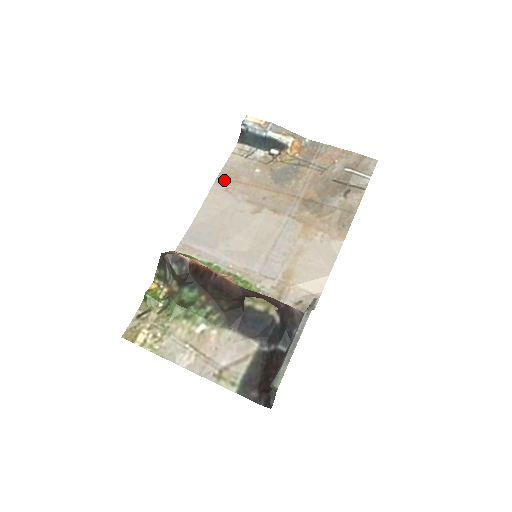
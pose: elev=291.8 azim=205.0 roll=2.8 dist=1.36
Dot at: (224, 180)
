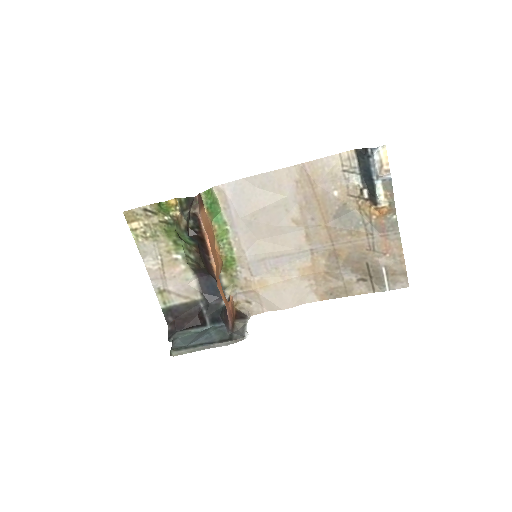
Dot at: (305, 172)
